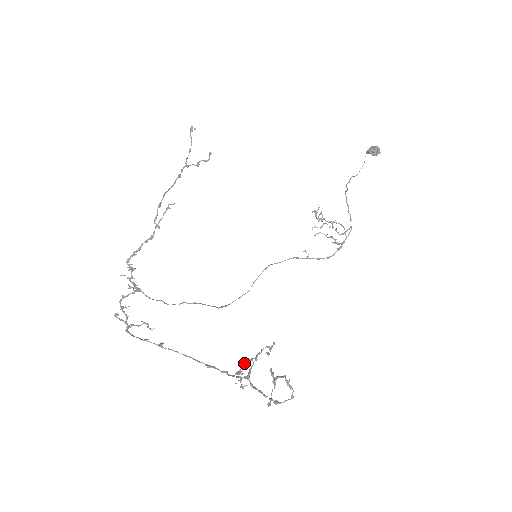
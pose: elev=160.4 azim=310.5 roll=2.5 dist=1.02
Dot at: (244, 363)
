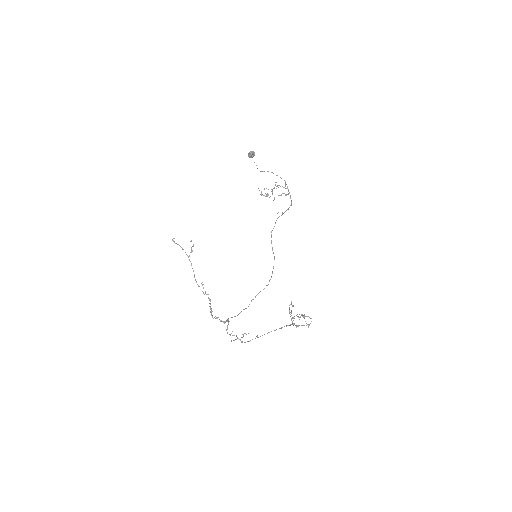
Dot at: occluded
